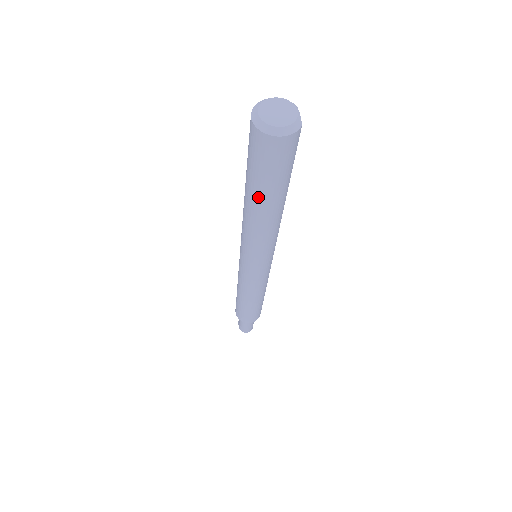
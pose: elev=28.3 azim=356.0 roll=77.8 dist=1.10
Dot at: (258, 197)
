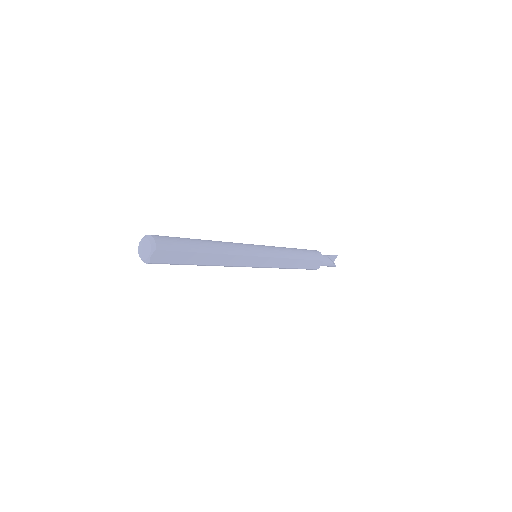
Dot at: occluded
